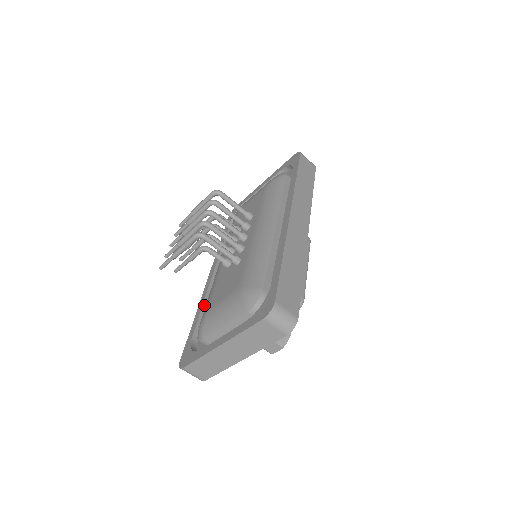
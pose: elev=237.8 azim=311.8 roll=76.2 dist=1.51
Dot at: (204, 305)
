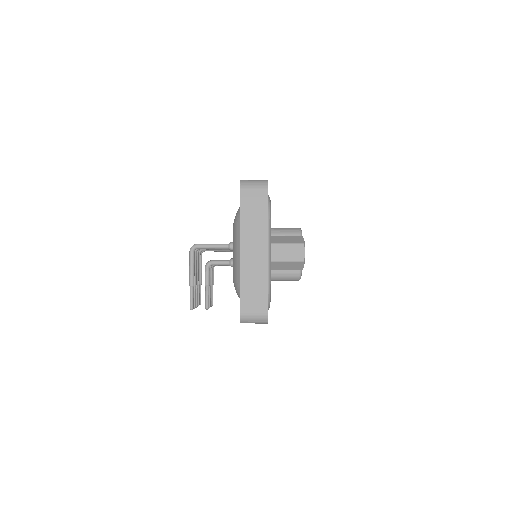
Dot at: occluded
